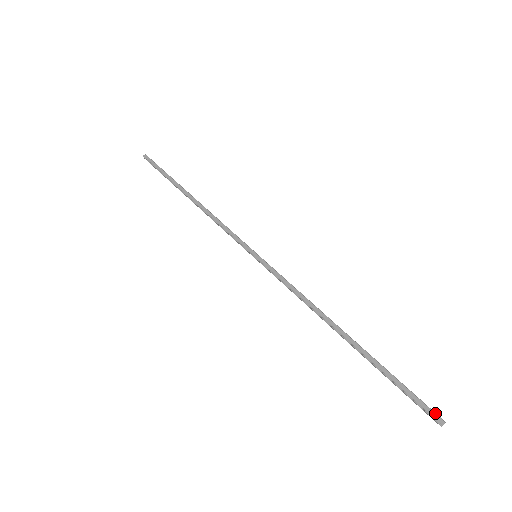
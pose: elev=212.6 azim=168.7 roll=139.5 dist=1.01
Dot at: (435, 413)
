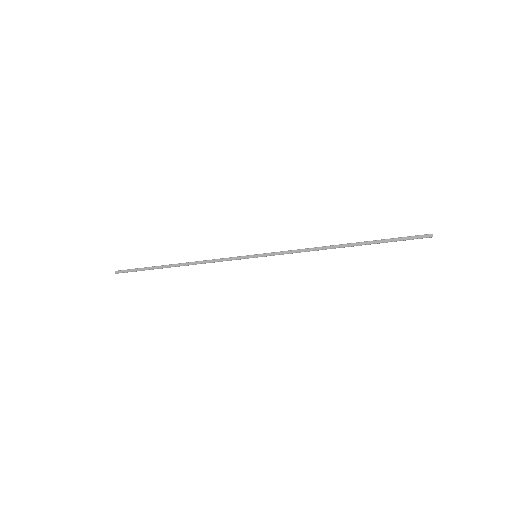
Dot at: (424, 235)
